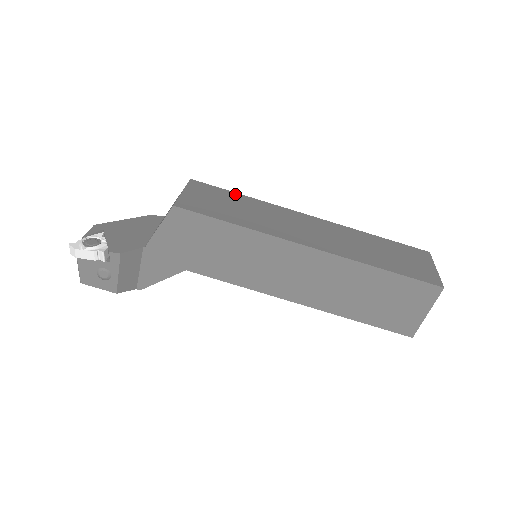
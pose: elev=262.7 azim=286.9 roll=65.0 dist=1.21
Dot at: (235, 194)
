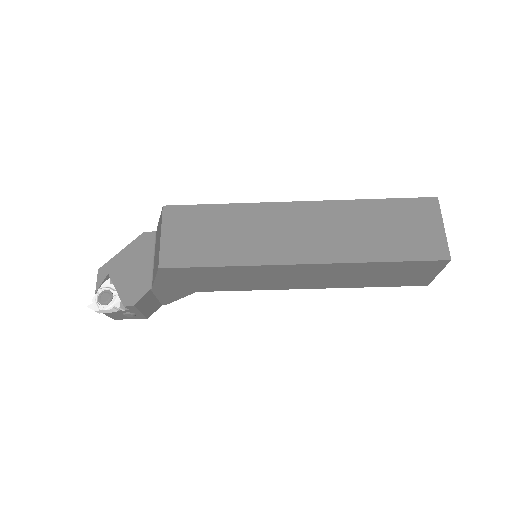
Dot at: (213, 208)
